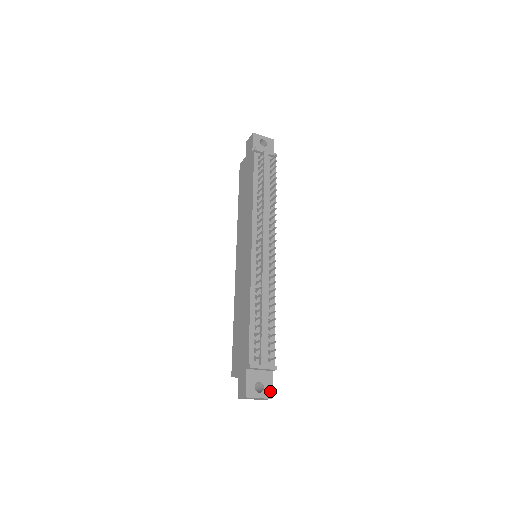
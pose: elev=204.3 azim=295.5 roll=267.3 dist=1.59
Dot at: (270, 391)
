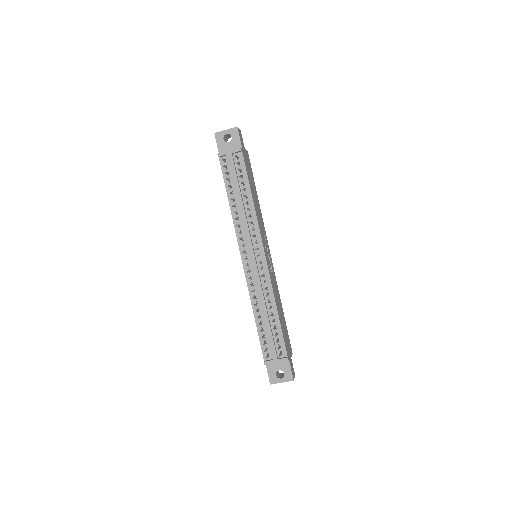
Dot at: (290, 375)
